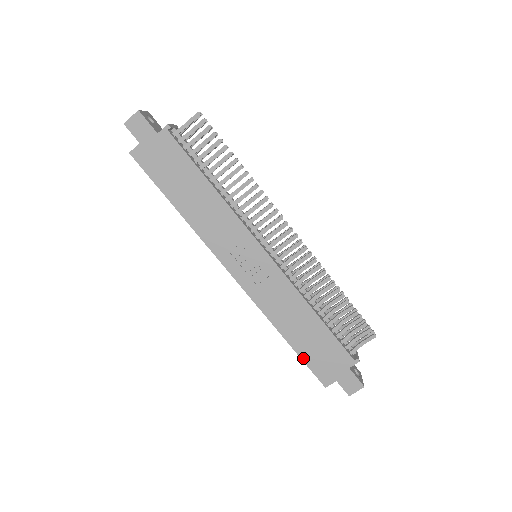
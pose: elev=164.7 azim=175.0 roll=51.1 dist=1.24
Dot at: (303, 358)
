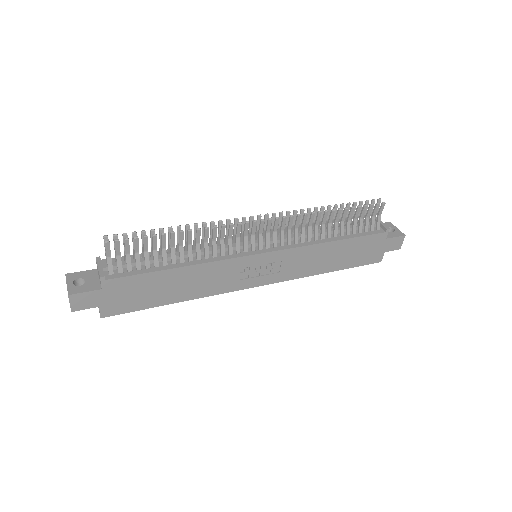
Dot at: (351, 267)
